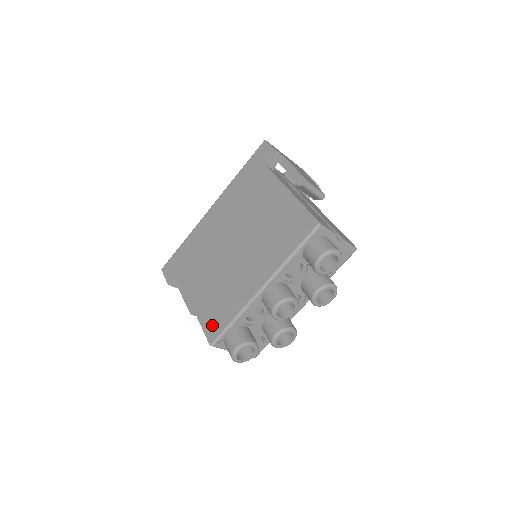
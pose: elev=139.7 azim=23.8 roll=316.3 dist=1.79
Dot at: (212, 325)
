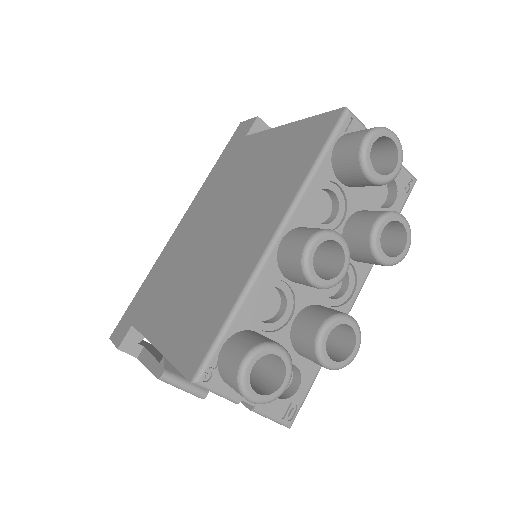
Dot at: (192, 348)
